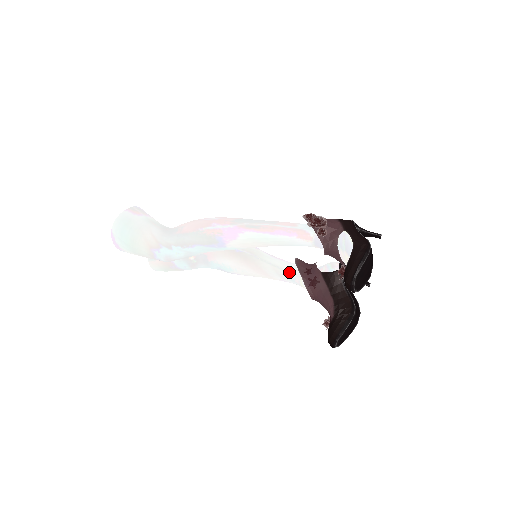
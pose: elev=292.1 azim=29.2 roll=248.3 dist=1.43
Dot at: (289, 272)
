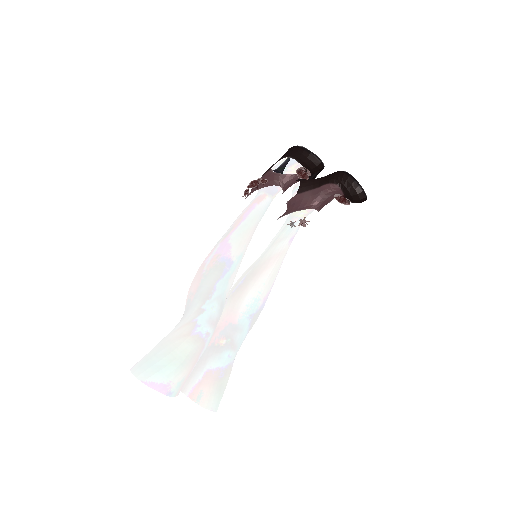
Dot at: (285, 227)
